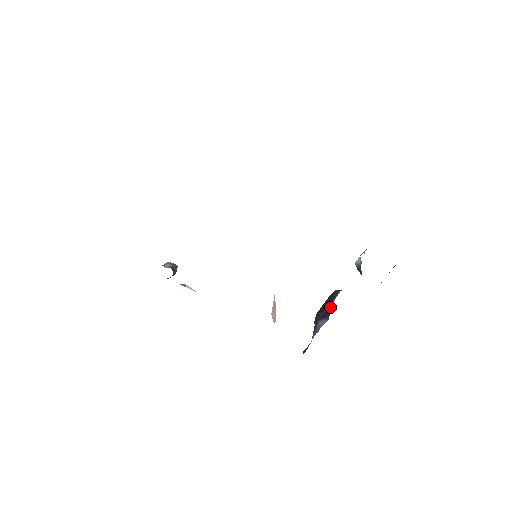
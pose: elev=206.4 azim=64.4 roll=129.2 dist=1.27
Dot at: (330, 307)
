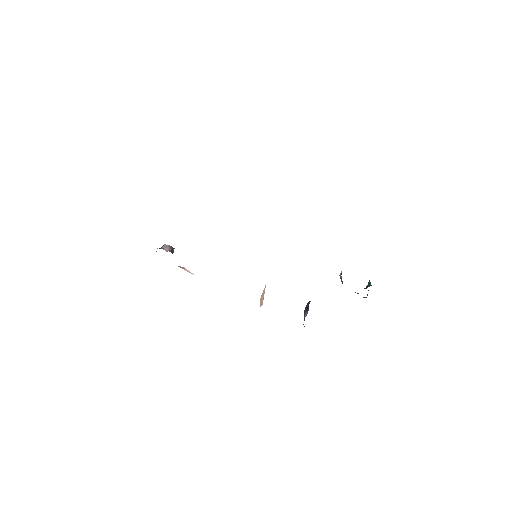
Dot at: (310, 301)
